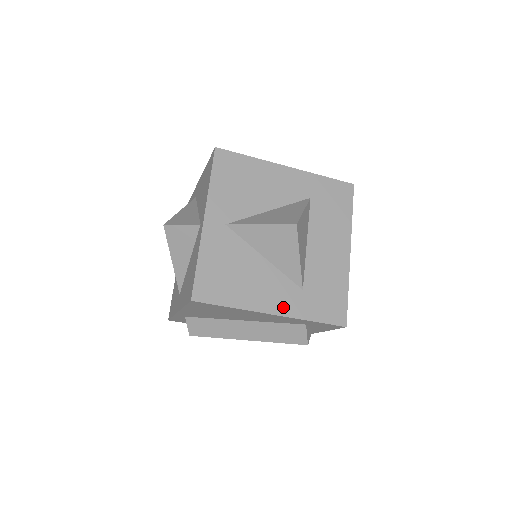
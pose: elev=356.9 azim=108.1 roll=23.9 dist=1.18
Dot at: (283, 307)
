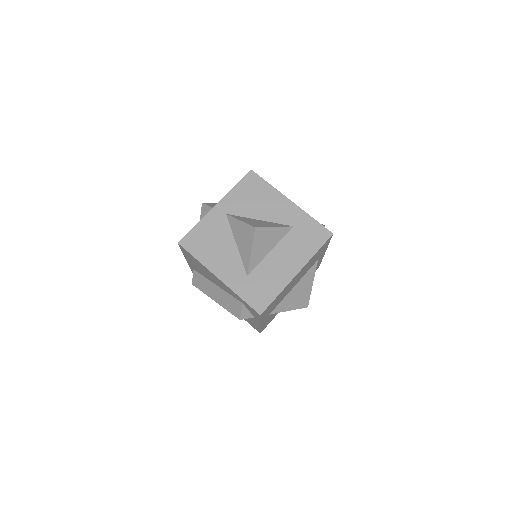
Dot at: (227, 278)
